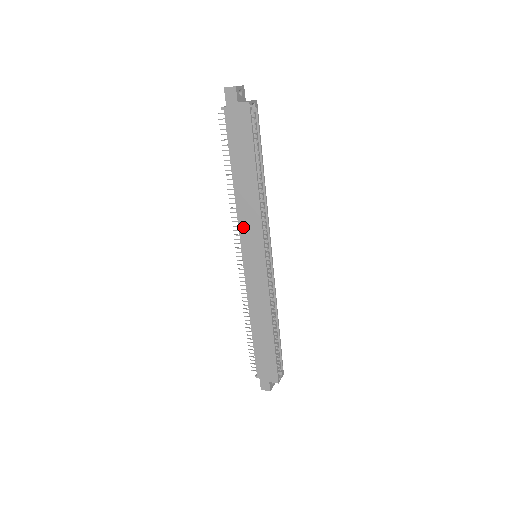
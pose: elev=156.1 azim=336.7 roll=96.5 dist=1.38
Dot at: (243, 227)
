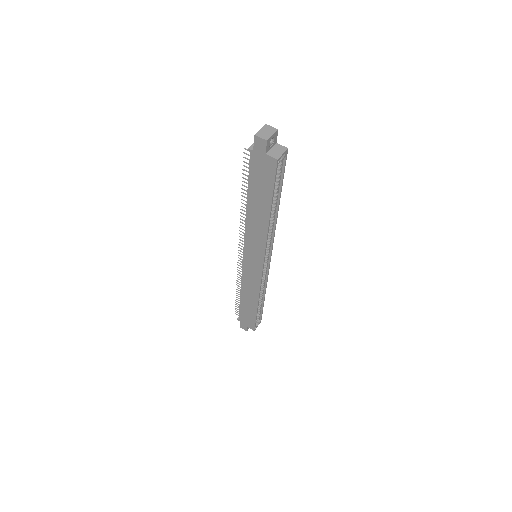
Dot at: (248, 239)
